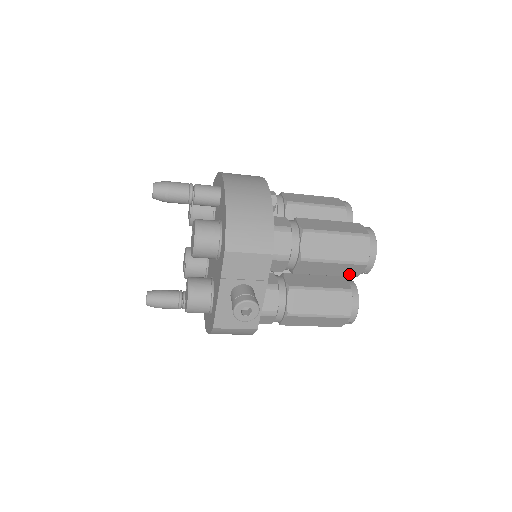
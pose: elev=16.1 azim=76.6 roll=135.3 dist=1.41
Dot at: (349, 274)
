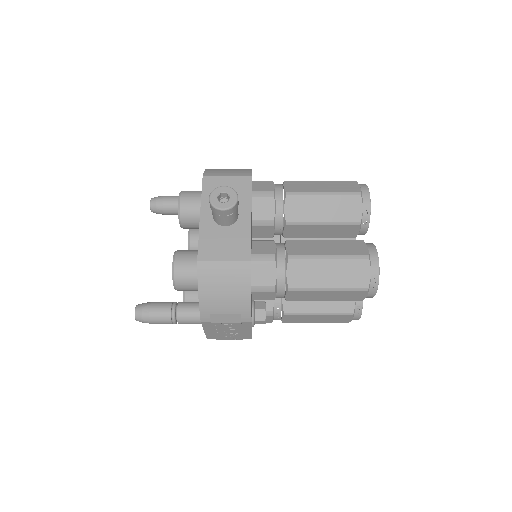
Dot at: (349, 217)
